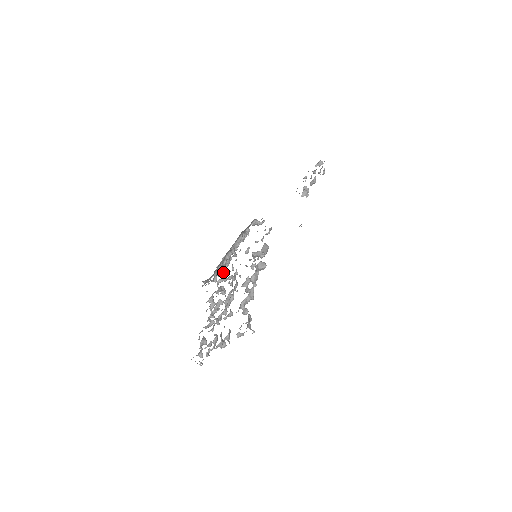
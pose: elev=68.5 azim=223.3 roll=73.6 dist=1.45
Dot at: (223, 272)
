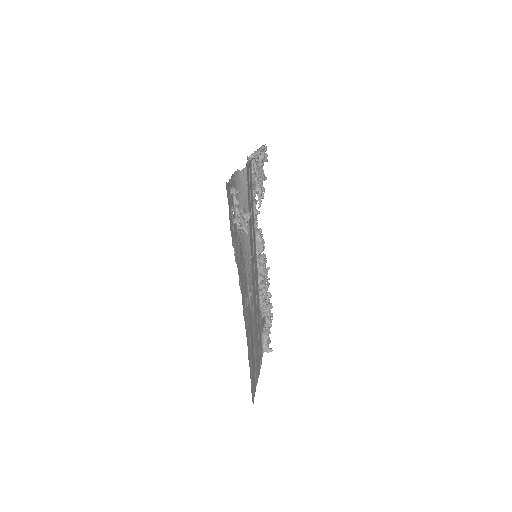
Dot at: occluded
